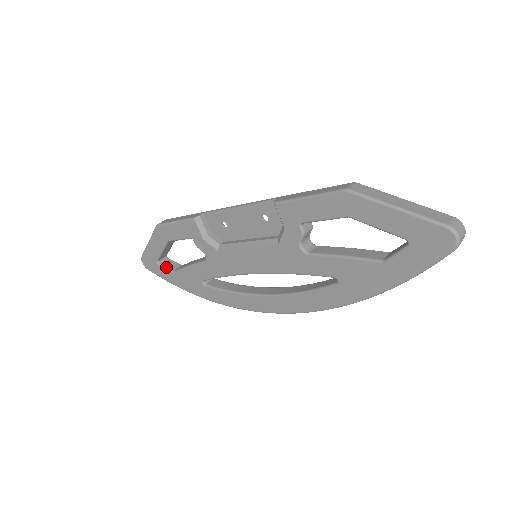
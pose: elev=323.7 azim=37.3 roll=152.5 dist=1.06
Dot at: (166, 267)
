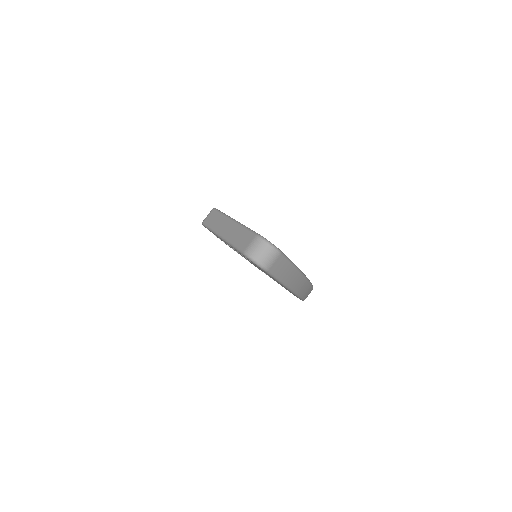
Dot at: occluded
